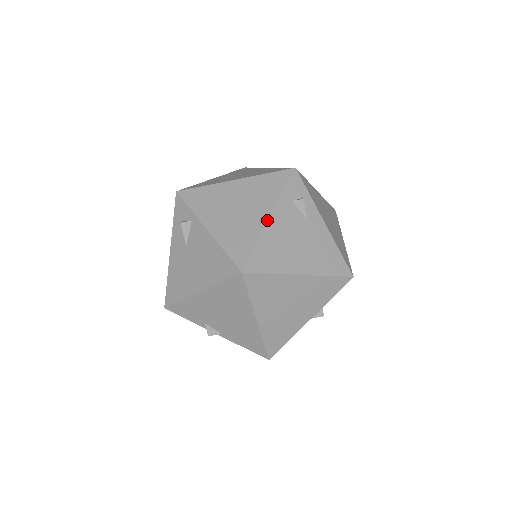
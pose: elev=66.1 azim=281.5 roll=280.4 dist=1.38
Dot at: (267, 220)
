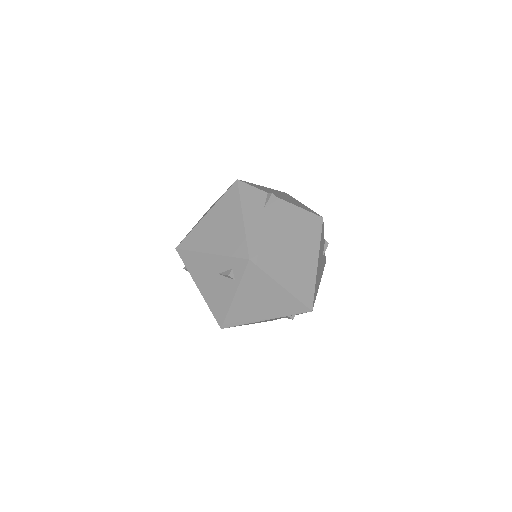
Dot at: (263, 320)
